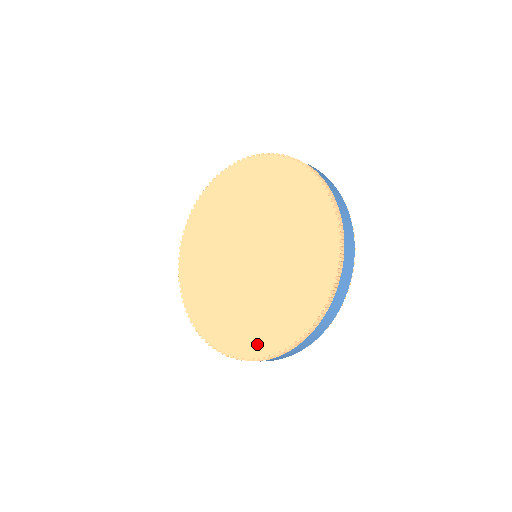
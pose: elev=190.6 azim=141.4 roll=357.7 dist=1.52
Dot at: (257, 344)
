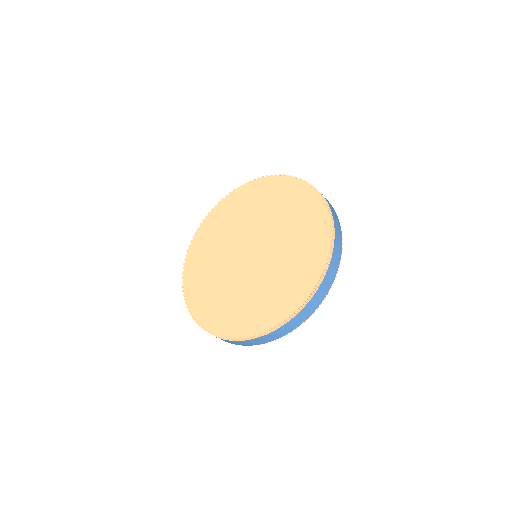
Dot at: (254, 323)
